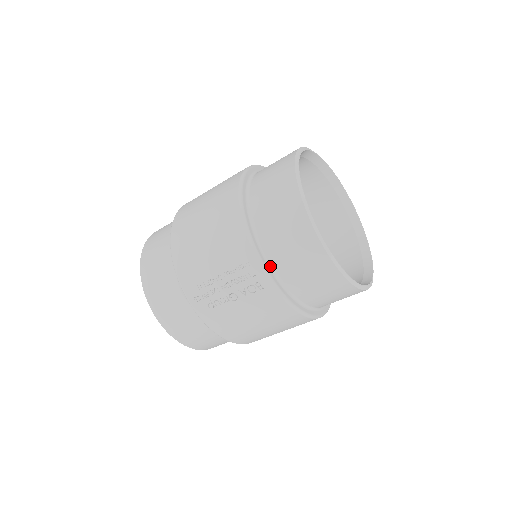
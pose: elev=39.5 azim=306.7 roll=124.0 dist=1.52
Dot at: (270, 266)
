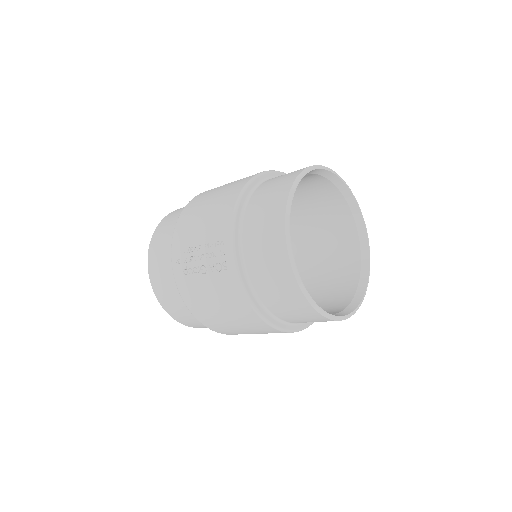
Dot at: (241, 252)
